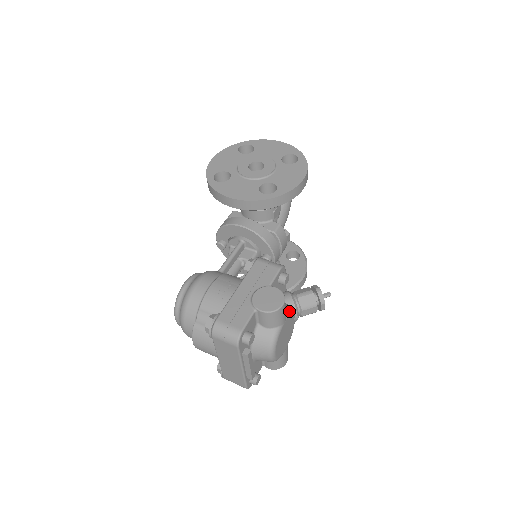
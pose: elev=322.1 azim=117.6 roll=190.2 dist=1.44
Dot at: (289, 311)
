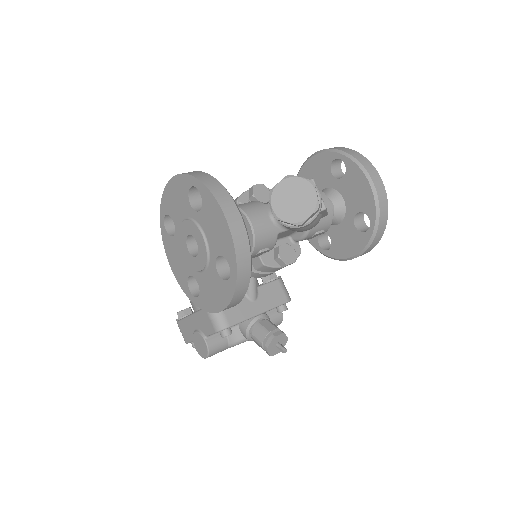
Dot at: (234, 345)
